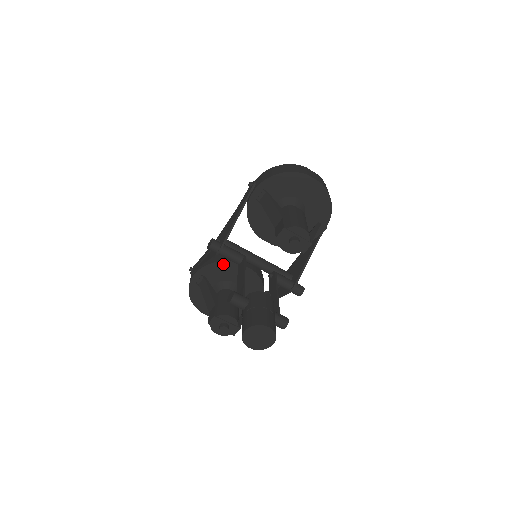
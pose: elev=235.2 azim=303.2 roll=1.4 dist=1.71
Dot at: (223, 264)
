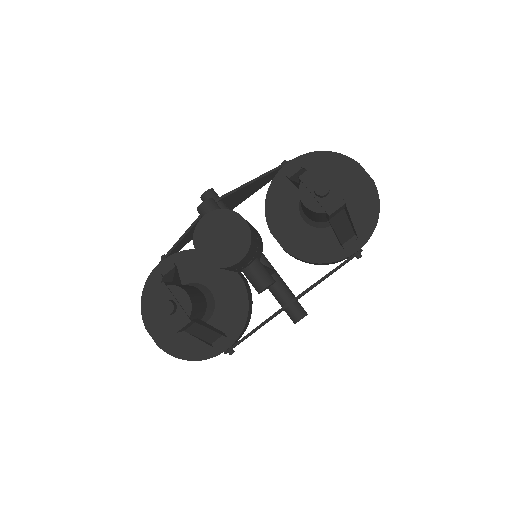
Dot at: occluded
